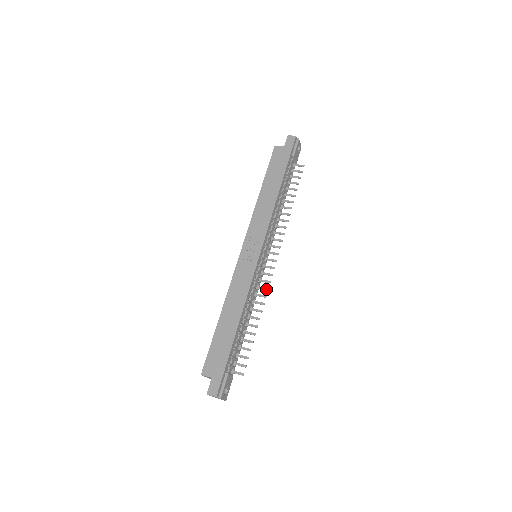
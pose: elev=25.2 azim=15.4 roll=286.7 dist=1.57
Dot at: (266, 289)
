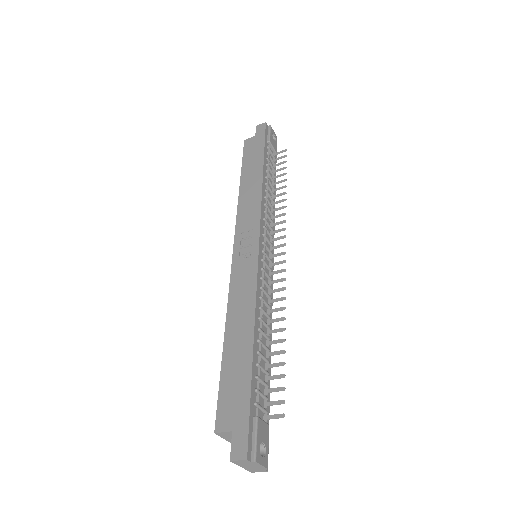
Dot at: (282, 289)
